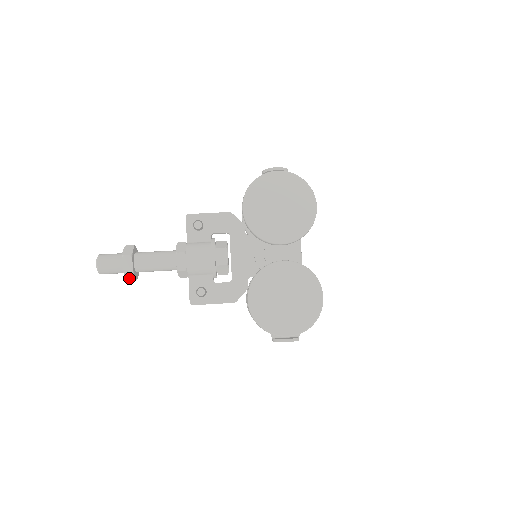
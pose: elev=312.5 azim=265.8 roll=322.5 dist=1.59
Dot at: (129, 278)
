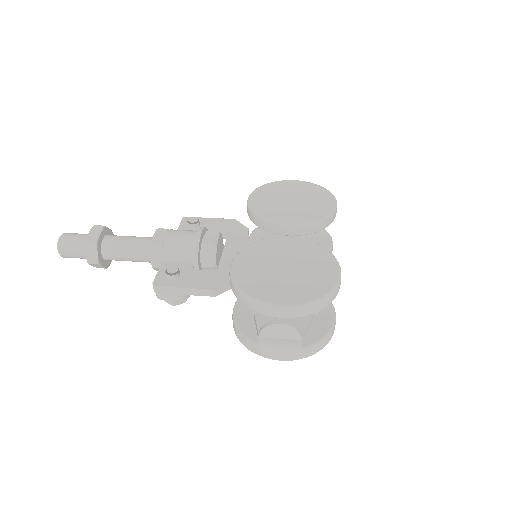
Dot at: (90, 256)
